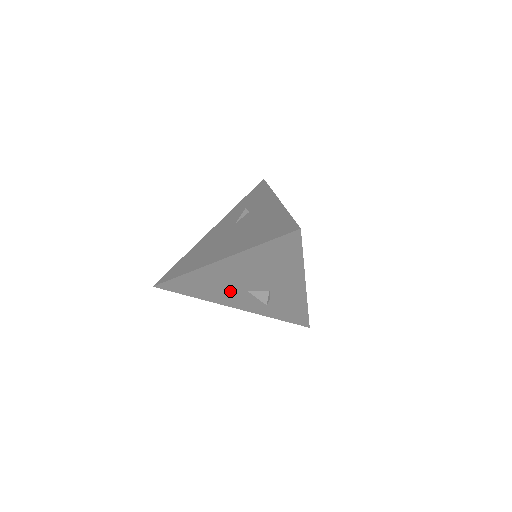
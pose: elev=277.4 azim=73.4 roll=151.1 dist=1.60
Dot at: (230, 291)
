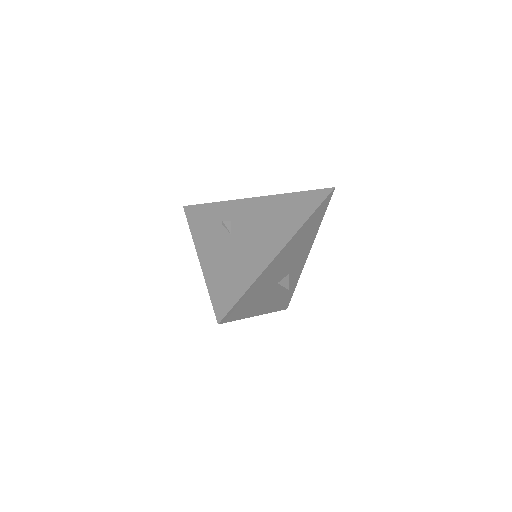
Dot at: (267, 291)
